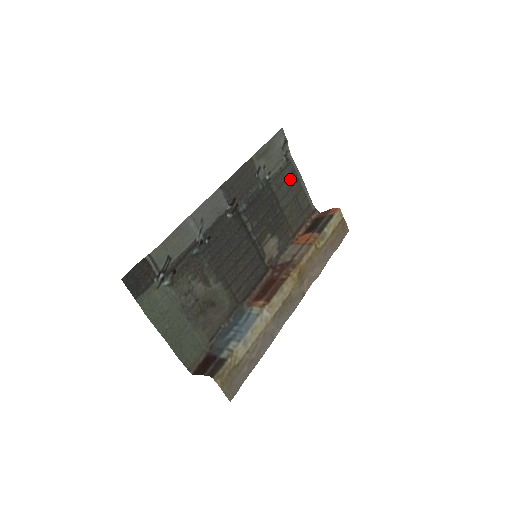
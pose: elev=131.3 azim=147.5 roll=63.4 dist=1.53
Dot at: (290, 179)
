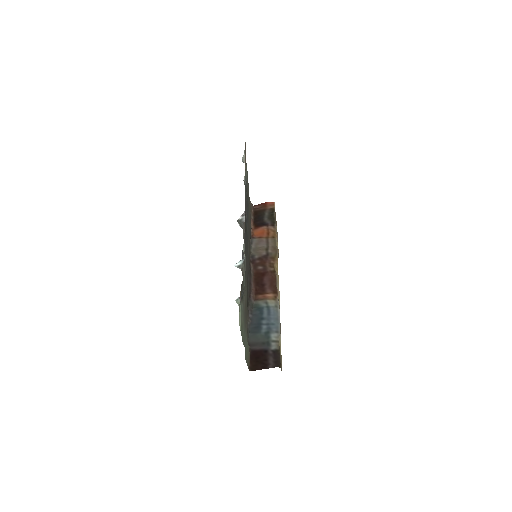
Dot at: (247, 181)
